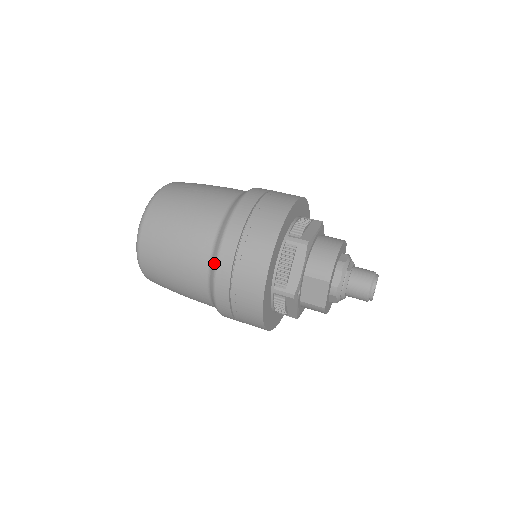
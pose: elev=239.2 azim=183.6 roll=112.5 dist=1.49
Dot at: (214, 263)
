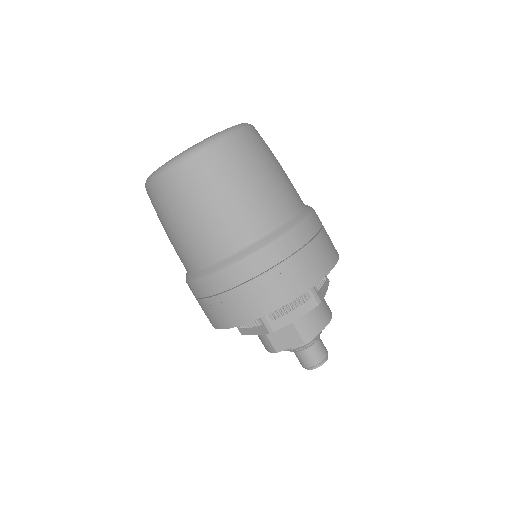
Dot at: (244, 255)
